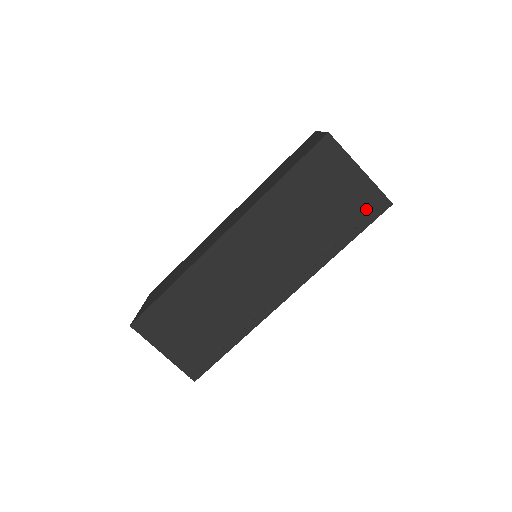
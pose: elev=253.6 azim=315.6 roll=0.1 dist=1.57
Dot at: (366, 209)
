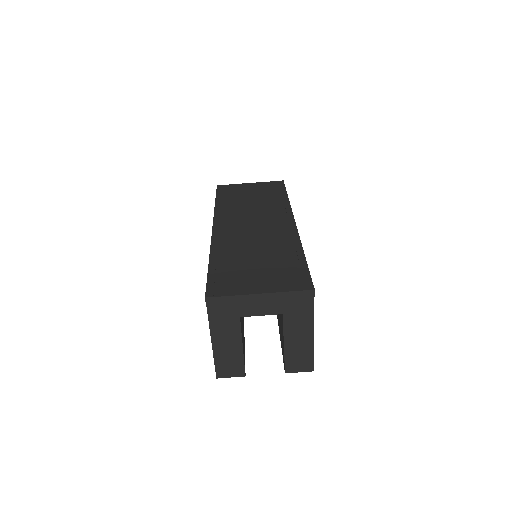
Dot at: (274, 187)
